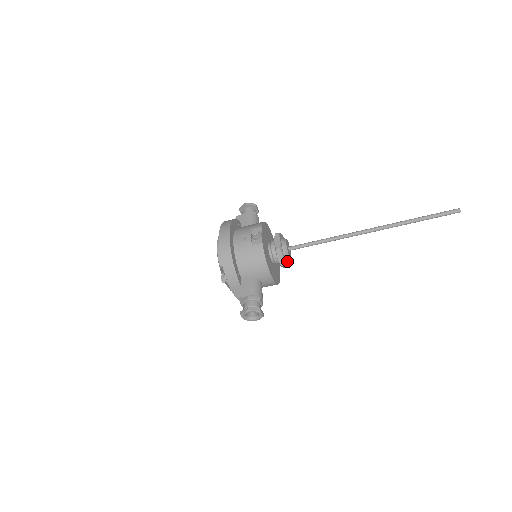
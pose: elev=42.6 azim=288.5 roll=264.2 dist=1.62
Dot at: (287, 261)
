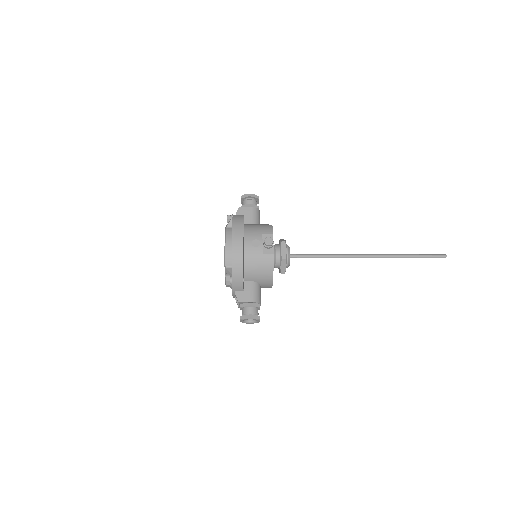
Dot at: occluded
